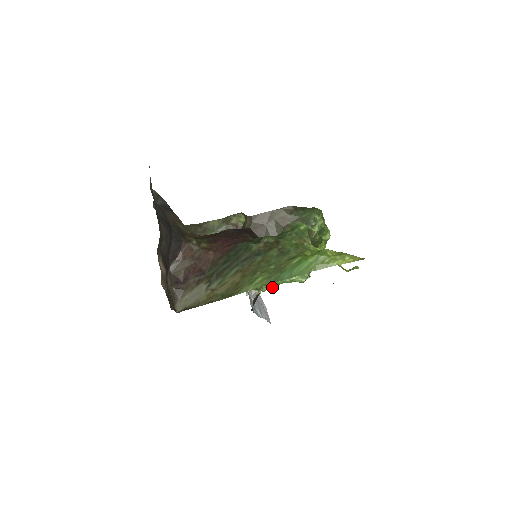
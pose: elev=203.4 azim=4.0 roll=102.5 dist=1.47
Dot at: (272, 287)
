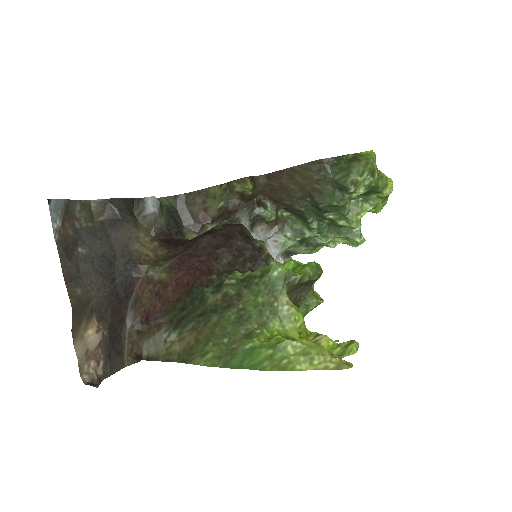
Dot at: occluded
